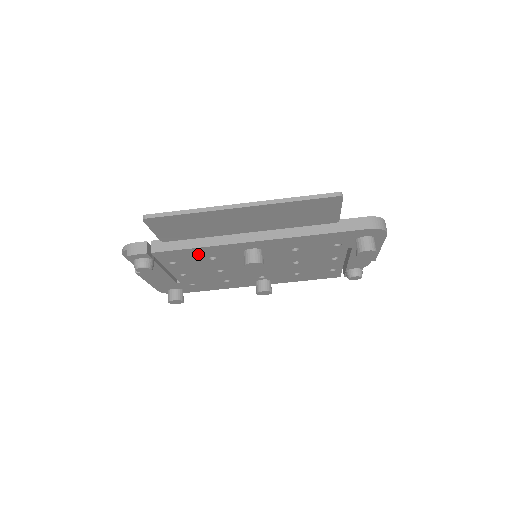
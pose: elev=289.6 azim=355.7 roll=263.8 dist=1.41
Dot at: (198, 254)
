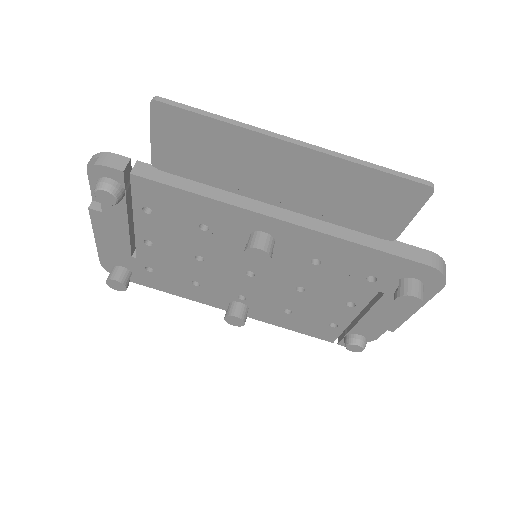
Dot at: (190, 209)
